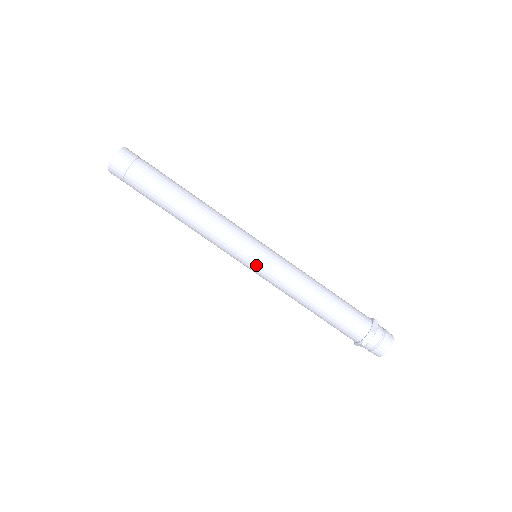
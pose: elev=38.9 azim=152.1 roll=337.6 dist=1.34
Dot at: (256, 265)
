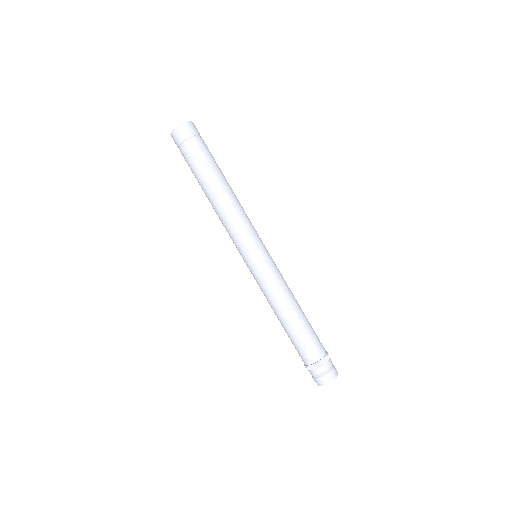
Dot at: (260, 258)
